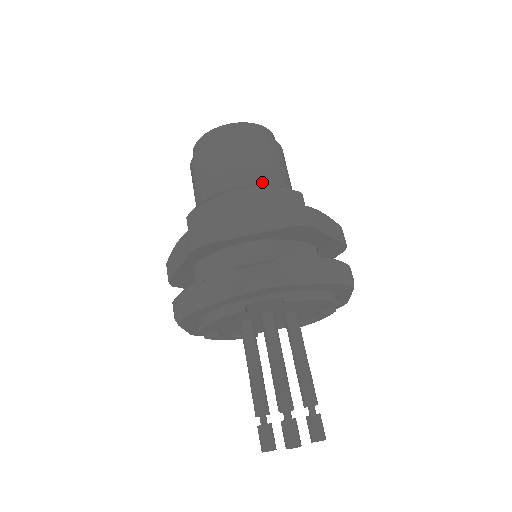
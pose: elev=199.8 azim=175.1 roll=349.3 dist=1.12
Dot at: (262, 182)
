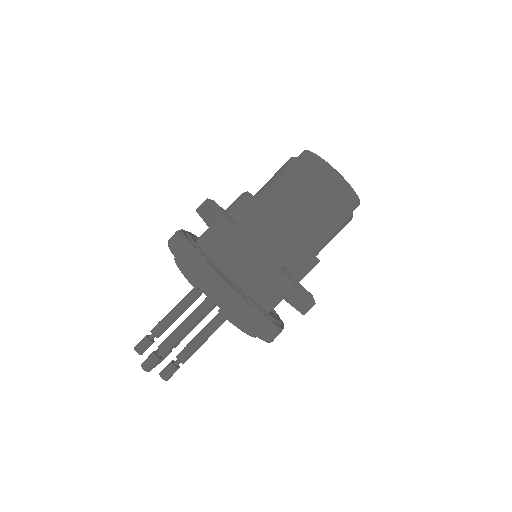
Dot at: (302, 231)
